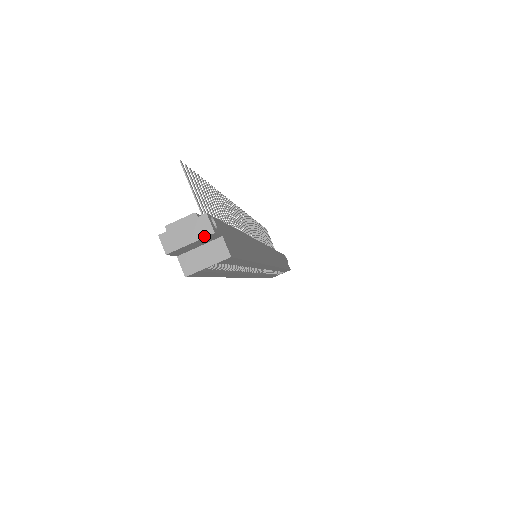
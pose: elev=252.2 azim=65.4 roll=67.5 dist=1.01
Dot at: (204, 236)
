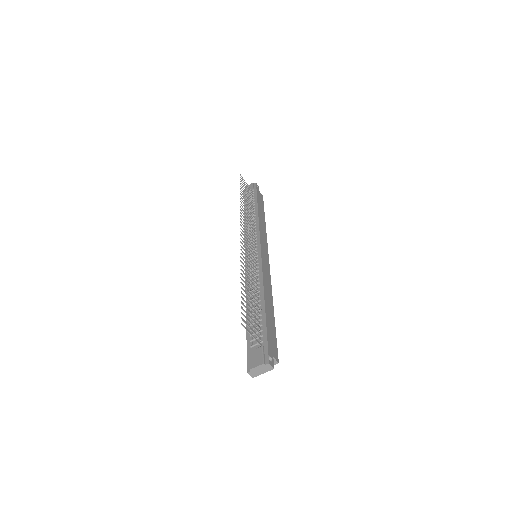
Dot at: (269, 370)
